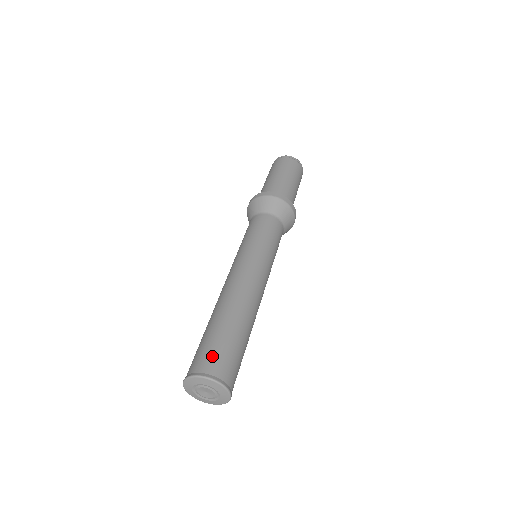
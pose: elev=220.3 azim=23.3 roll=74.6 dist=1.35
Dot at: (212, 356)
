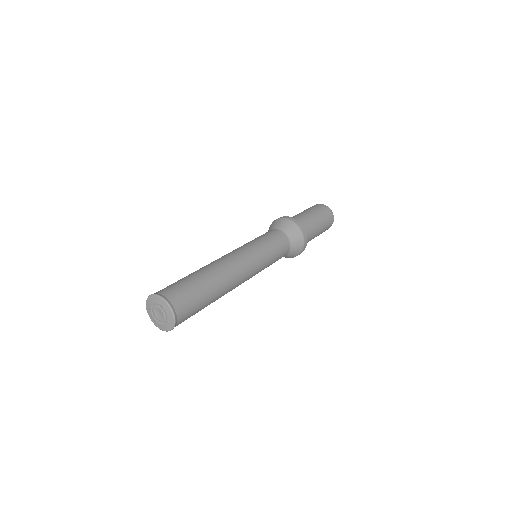
Dot at: (169, 287)
